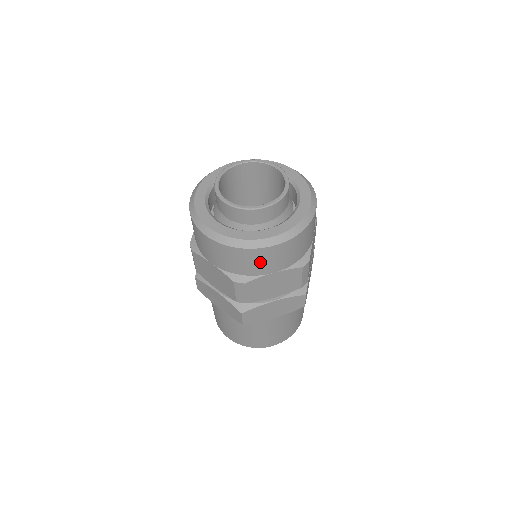
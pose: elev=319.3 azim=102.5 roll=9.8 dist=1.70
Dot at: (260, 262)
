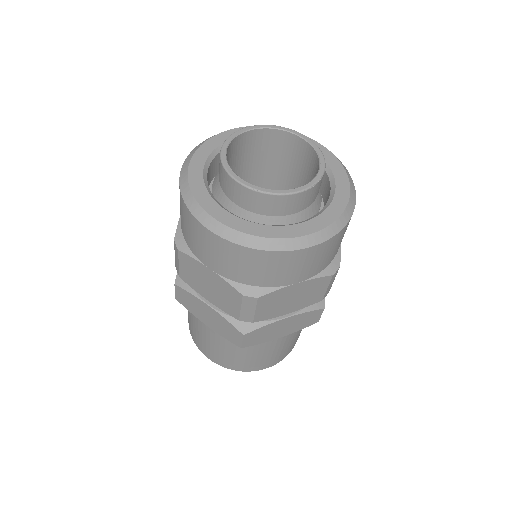
Dot at: (198, 240)
